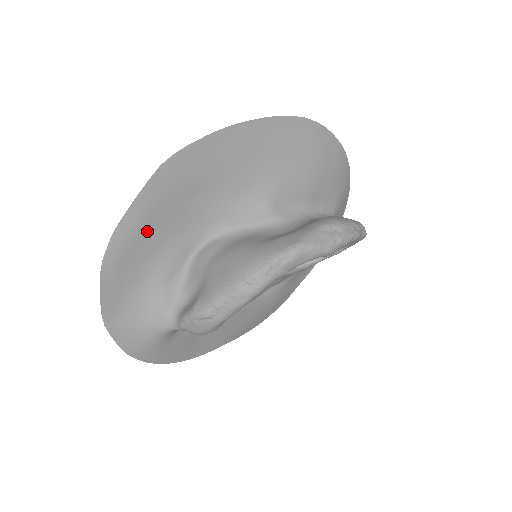
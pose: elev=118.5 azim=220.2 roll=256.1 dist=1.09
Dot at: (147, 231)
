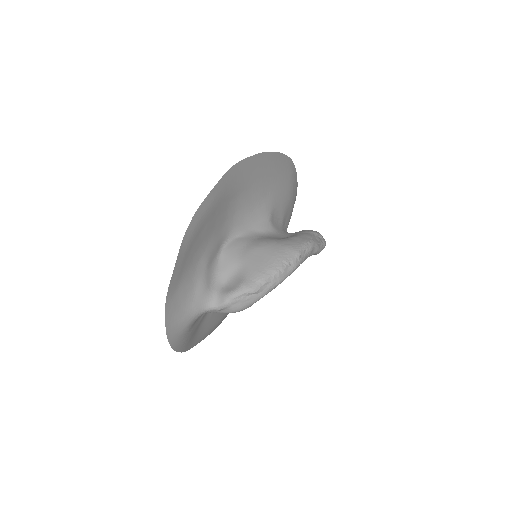
Dot at: (208, 220)
